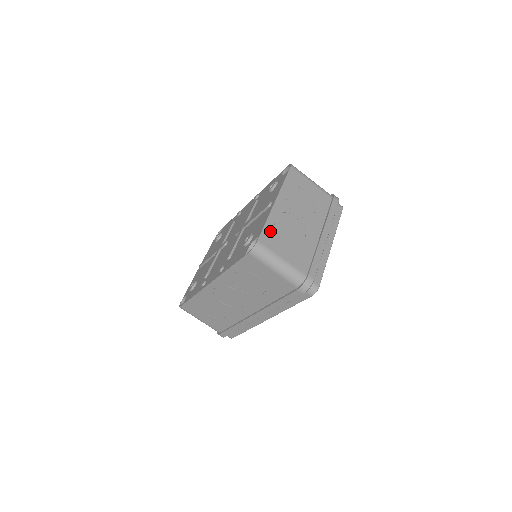
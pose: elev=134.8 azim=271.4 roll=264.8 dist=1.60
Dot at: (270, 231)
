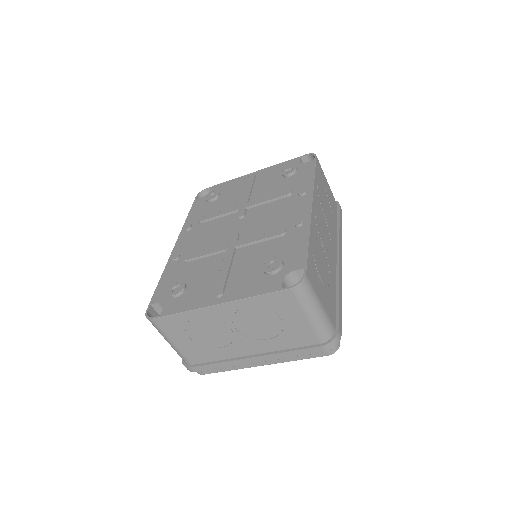
Dot at: (178, 321)
